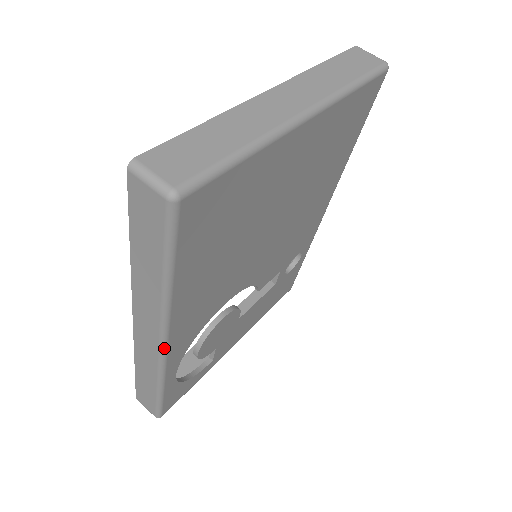
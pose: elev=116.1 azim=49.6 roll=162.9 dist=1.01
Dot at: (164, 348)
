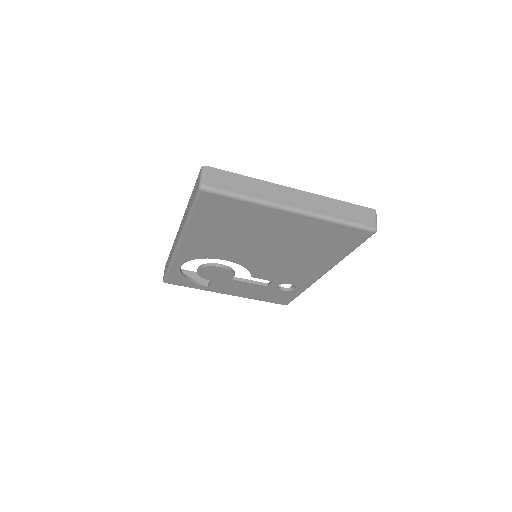
Dot at: (178, 245)
